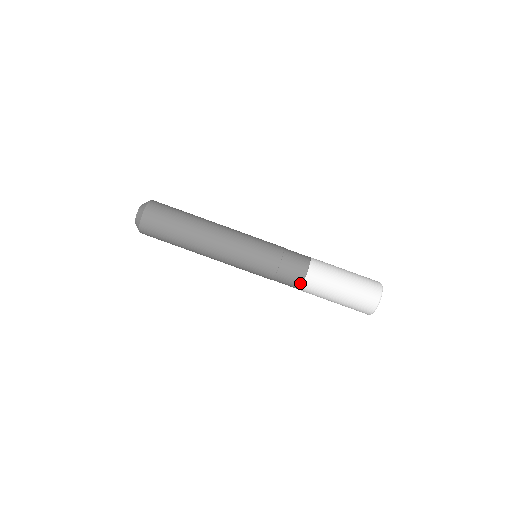
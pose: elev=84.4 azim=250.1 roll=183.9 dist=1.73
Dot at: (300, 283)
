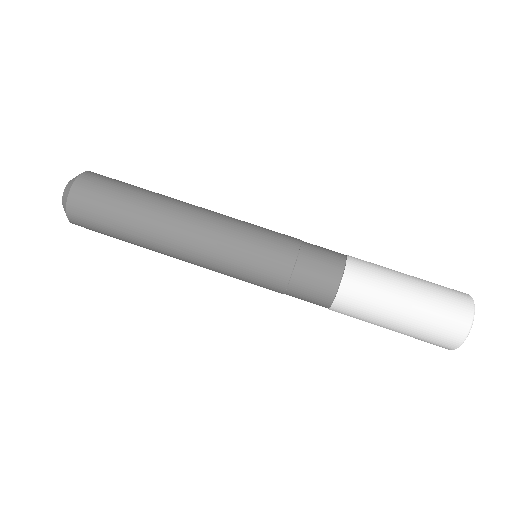
Dot at: (326, 306)
